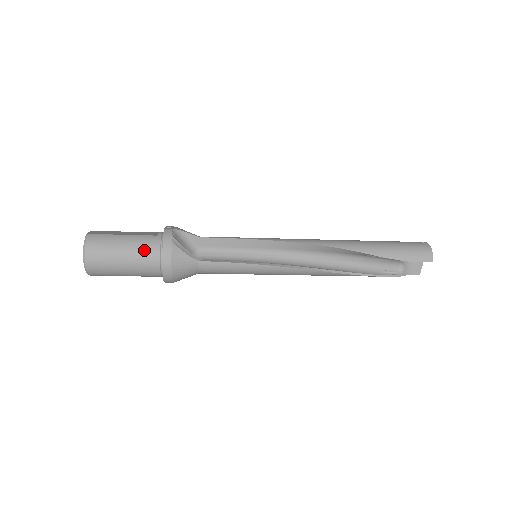
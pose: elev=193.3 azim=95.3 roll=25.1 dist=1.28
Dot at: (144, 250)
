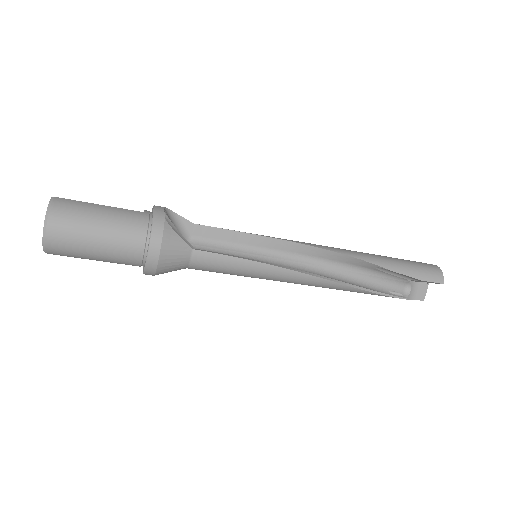
Dot at: (127, 225)
